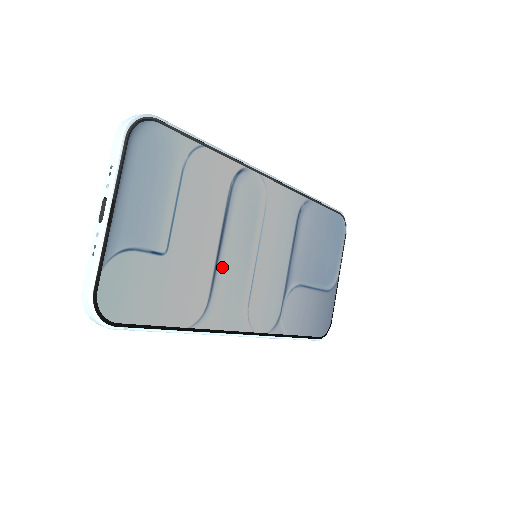
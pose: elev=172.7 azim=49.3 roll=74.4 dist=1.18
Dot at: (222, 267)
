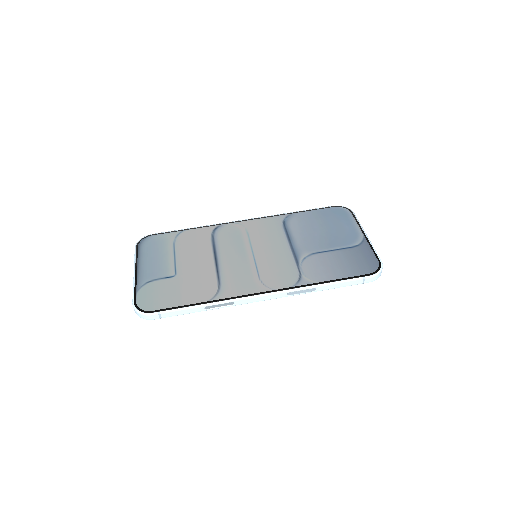
Dot at: (223, 268)
